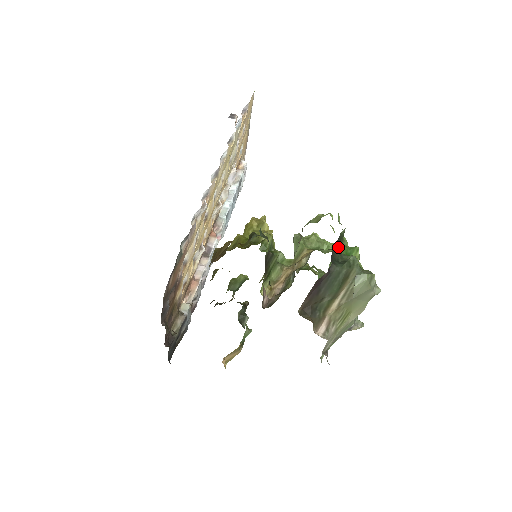
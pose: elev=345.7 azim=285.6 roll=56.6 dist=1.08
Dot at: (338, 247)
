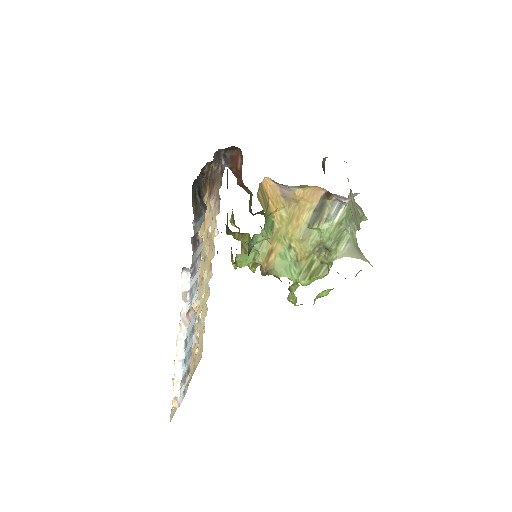
Dot at: occluded
